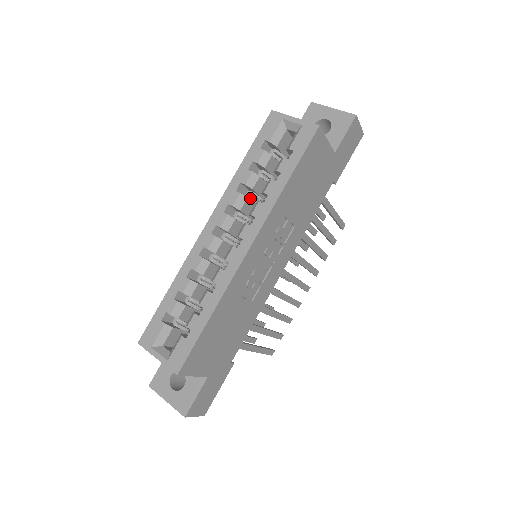
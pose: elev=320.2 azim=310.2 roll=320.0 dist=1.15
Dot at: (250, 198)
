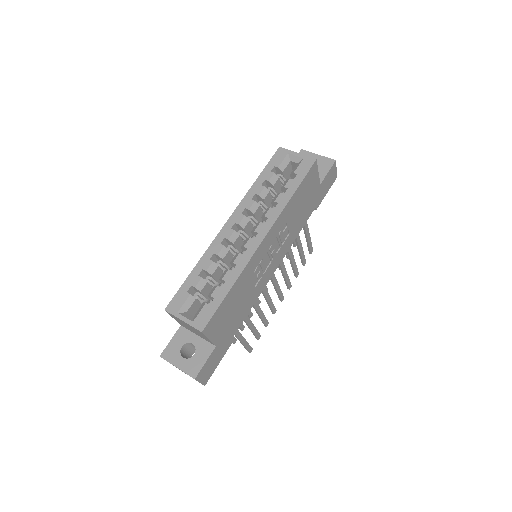
Dot at: (261, 207)
